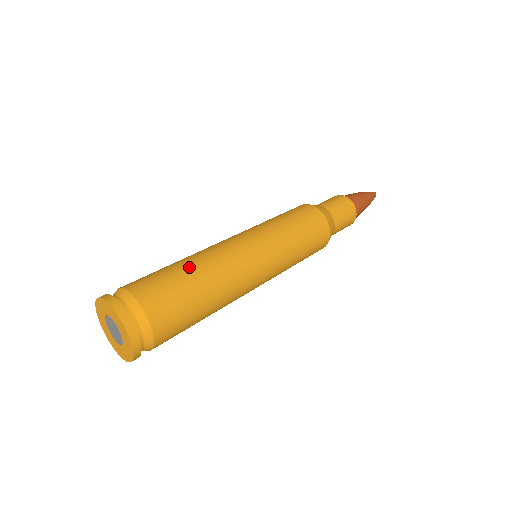
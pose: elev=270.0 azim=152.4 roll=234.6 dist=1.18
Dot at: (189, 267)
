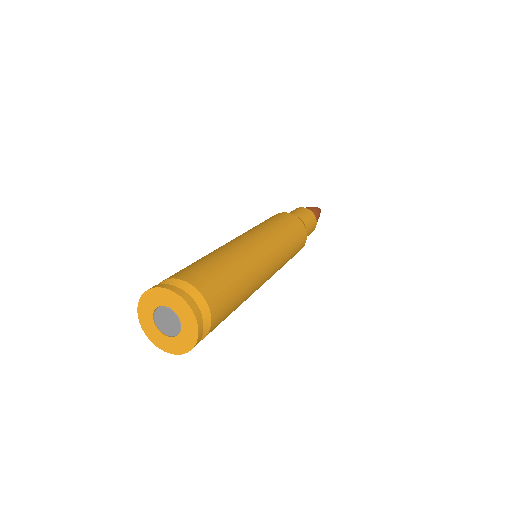
Dot at: (217, 257)
